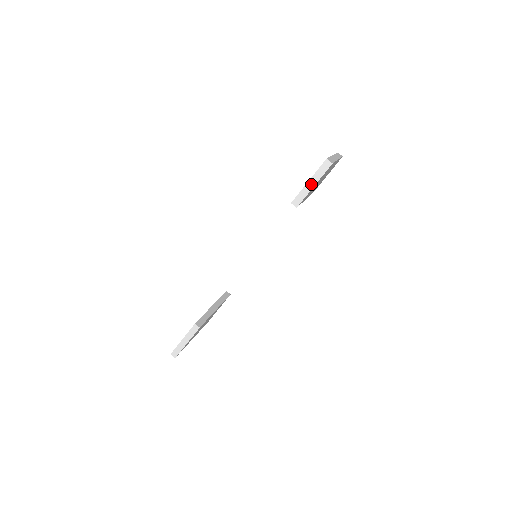
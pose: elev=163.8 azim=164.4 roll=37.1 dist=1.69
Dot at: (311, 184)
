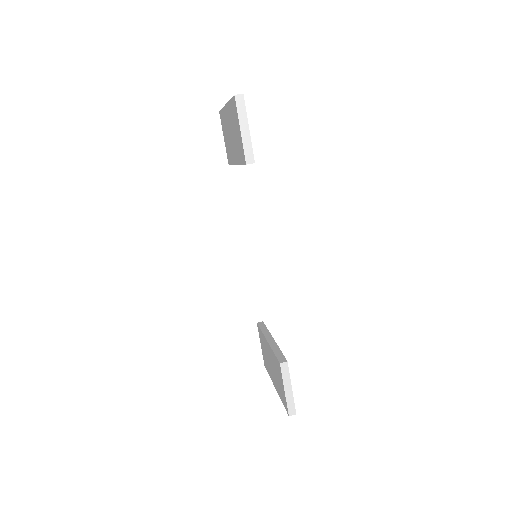
Dot at: (245, 130)
